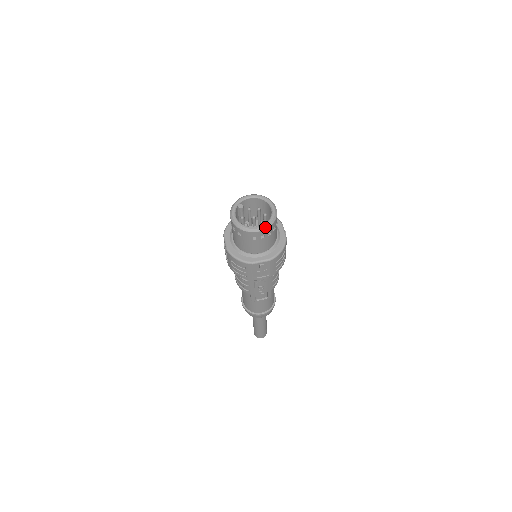
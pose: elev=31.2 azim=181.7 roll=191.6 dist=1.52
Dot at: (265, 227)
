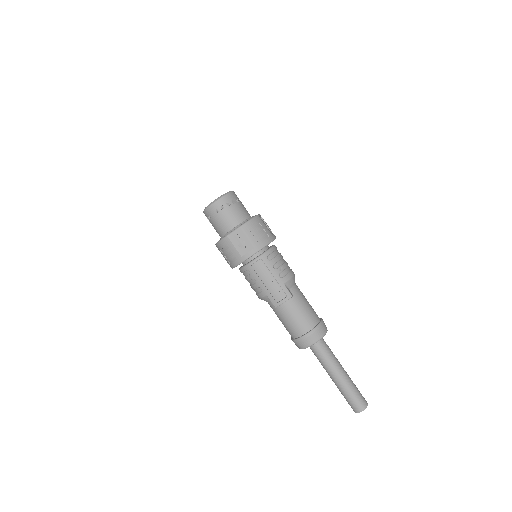
Dot at: (219, 197)
